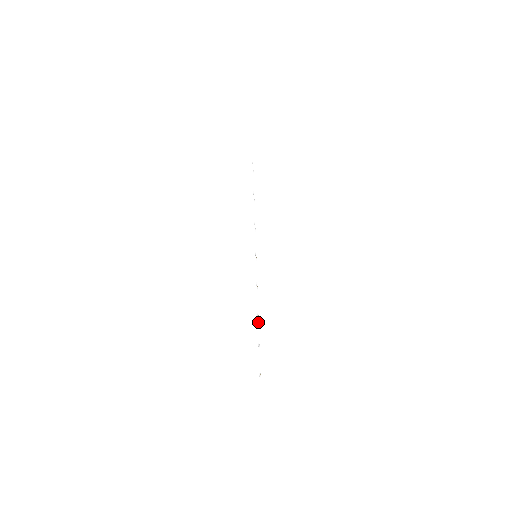
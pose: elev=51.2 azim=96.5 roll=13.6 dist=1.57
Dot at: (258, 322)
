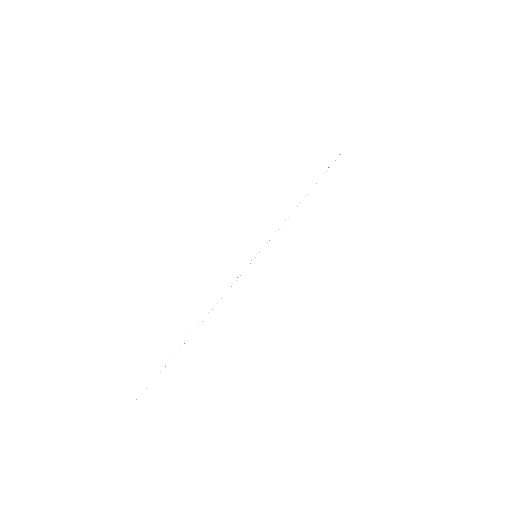
Dot at: occluded
